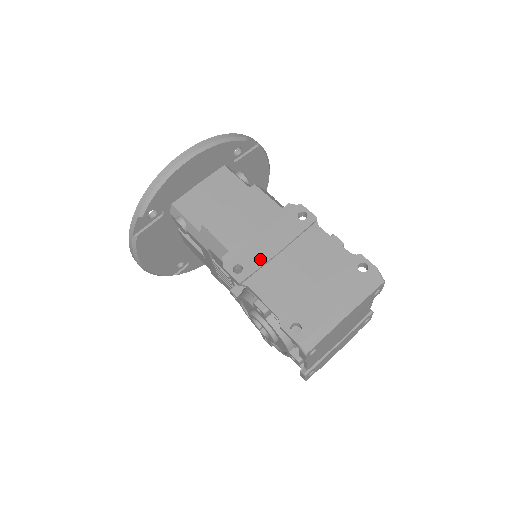
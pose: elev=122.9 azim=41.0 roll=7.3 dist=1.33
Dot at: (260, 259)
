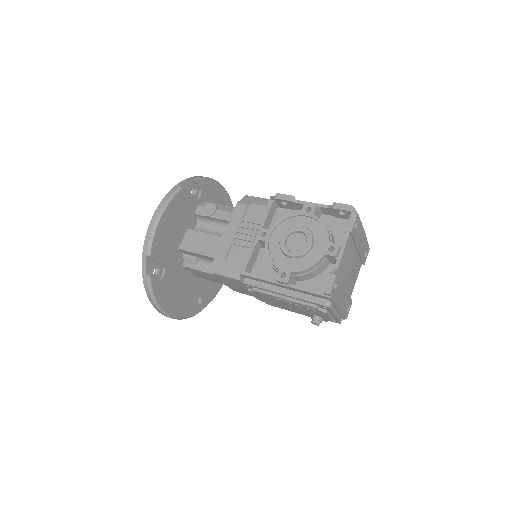
Dot at: occluded
